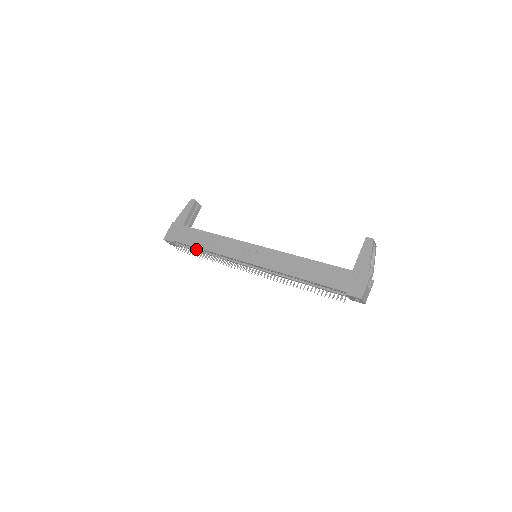
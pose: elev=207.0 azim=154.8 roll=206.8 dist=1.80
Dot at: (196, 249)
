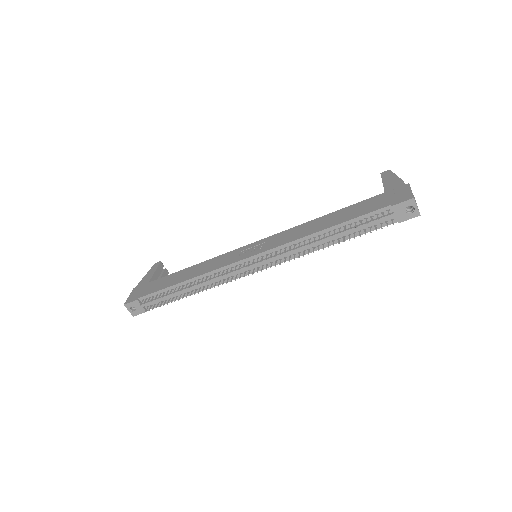
Dot at: (172, 292)
